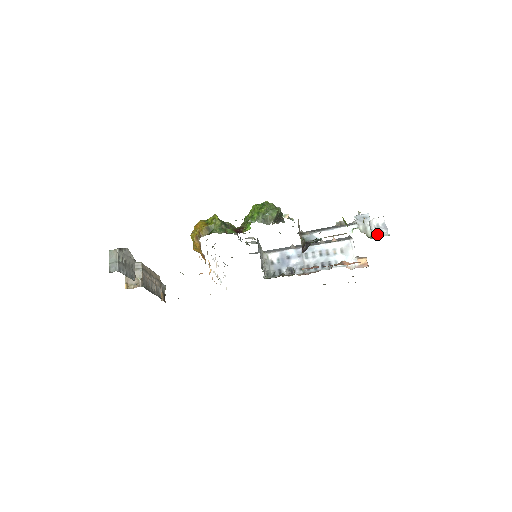
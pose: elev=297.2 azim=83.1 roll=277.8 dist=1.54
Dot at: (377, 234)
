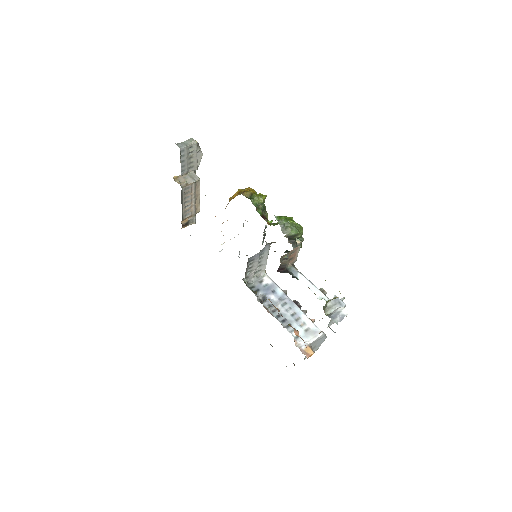
Dot at: (331, 315)
